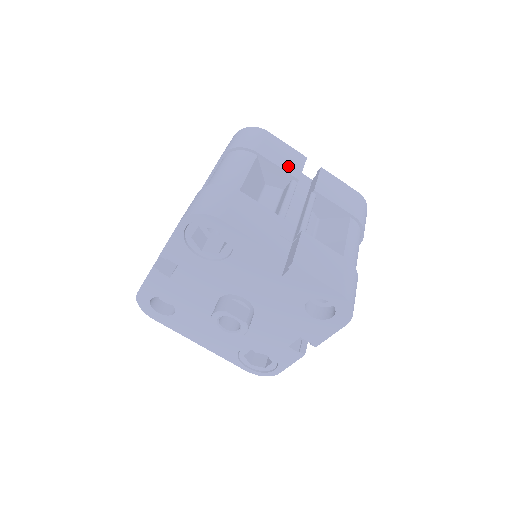
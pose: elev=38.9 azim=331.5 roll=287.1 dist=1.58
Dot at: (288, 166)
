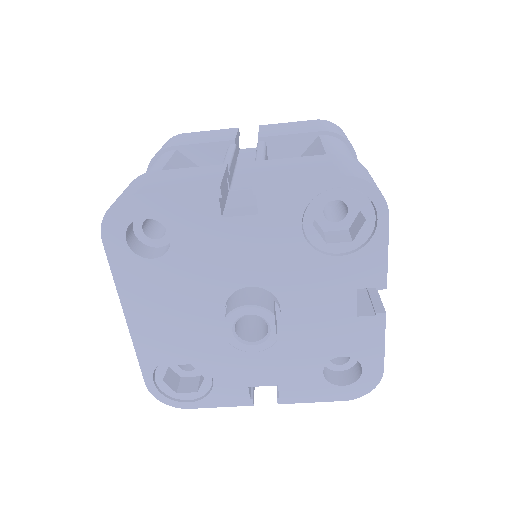
Dot at: occluded
